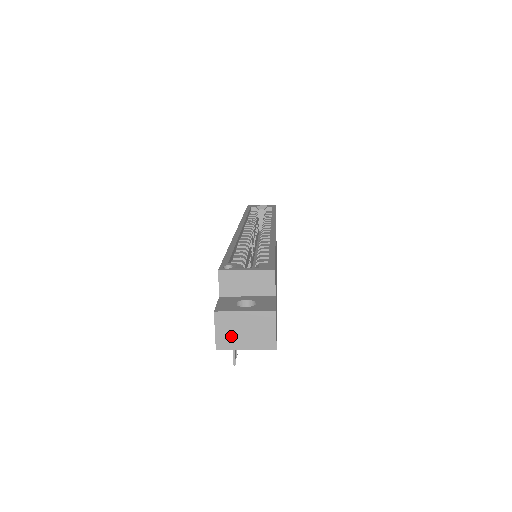
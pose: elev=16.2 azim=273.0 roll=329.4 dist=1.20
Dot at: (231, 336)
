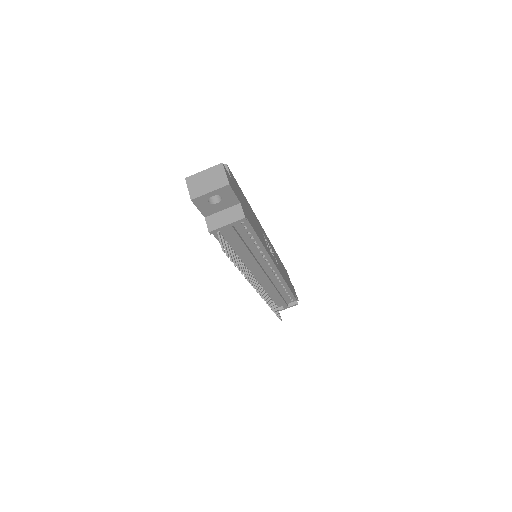
Dot at: (199, 188)
